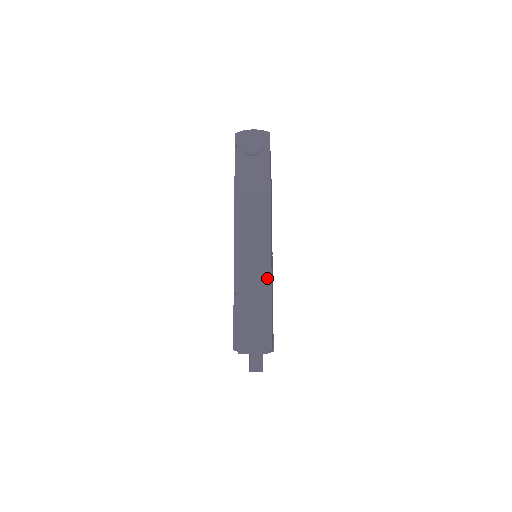
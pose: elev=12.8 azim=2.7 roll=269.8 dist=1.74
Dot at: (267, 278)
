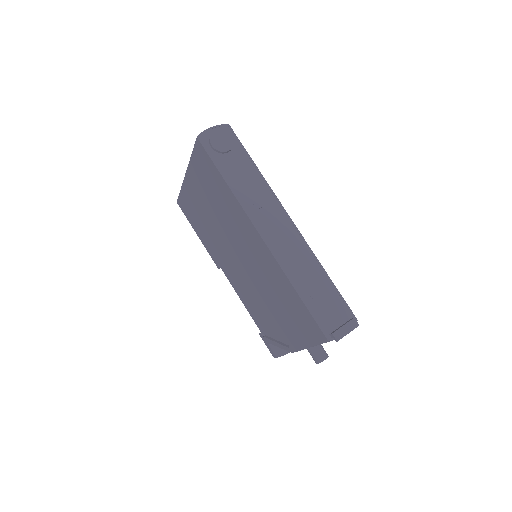
Dot at: (313, 260)
